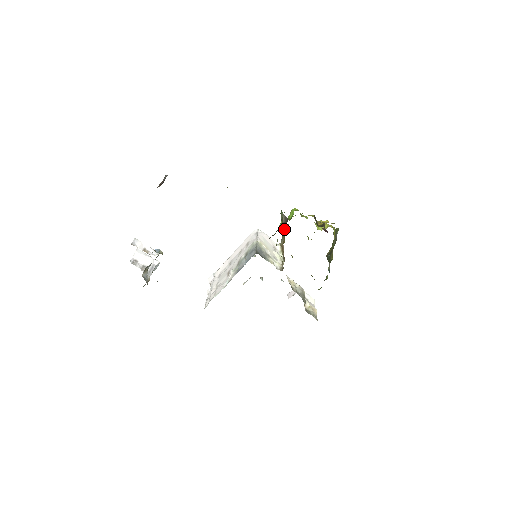
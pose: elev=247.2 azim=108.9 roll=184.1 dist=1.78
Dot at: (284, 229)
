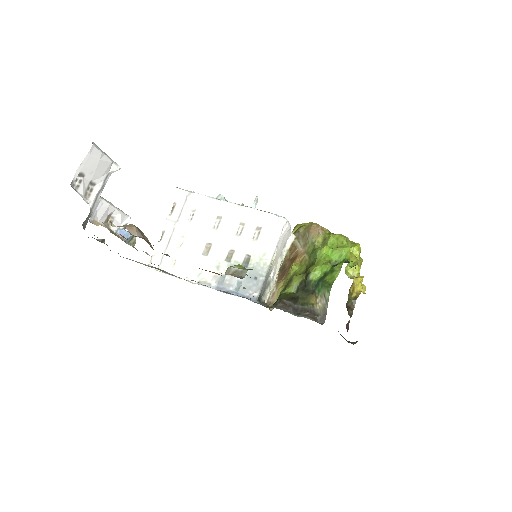
Dot at: (315, 239)
